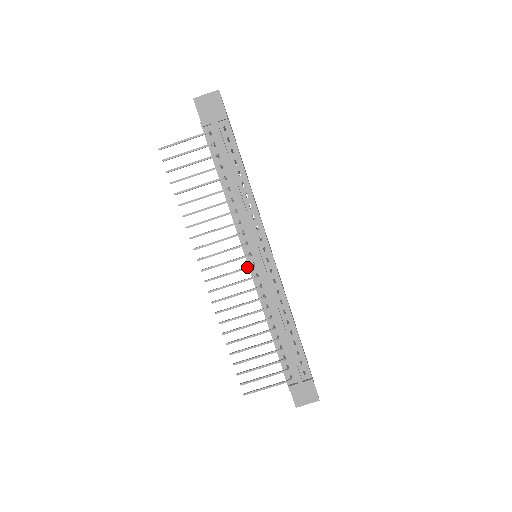
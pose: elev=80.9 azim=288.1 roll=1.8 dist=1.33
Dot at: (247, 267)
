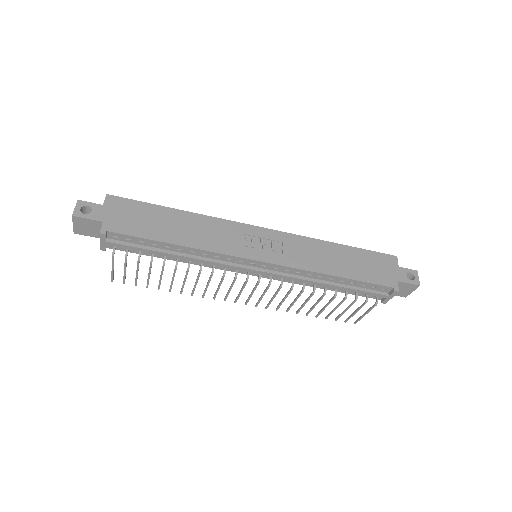
Dot at: (256, 285)
